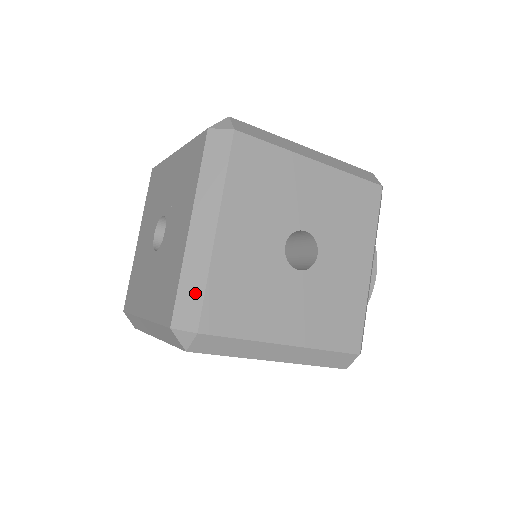
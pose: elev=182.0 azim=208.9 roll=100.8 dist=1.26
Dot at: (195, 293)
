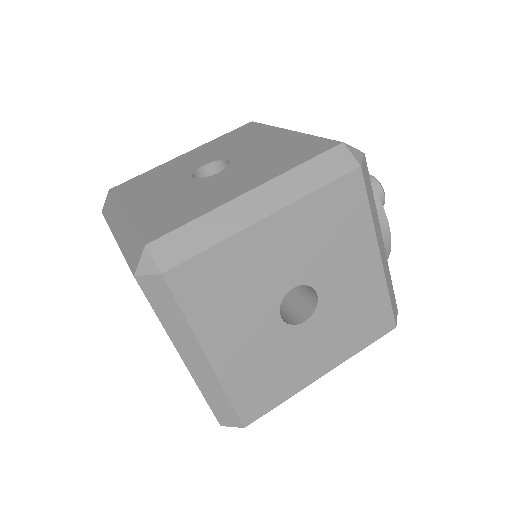
Dot at: (224, 405)
